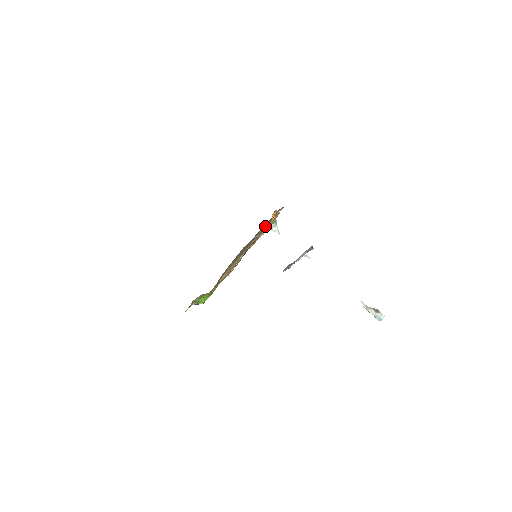
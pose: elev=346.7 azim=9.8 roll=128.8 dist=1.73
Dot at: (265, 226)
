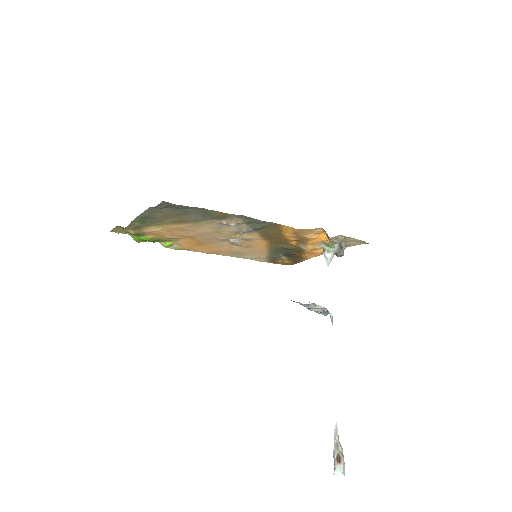
Dot at: (286, 232)
